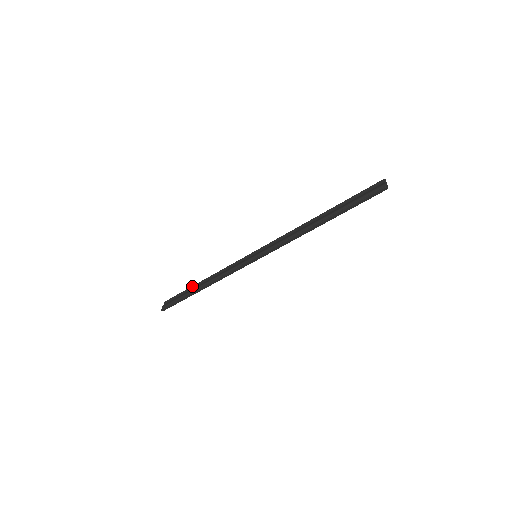
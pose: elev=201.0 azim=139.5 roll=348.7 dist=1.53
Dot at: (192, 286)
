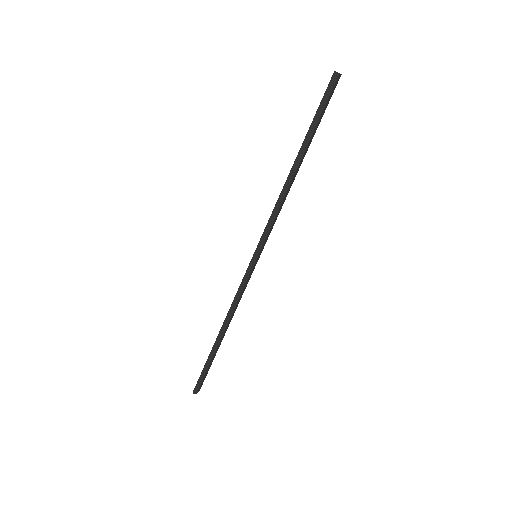
Dot at: occluded
